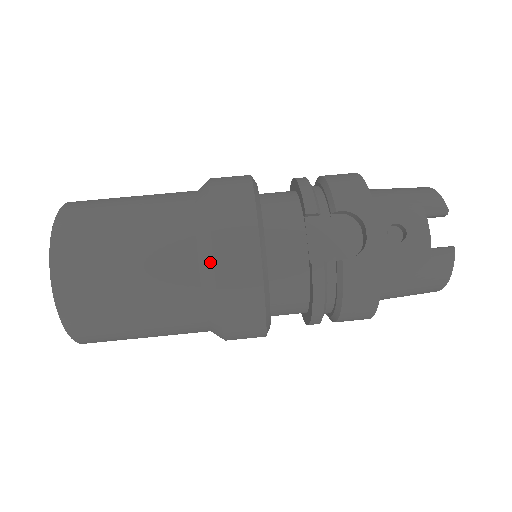
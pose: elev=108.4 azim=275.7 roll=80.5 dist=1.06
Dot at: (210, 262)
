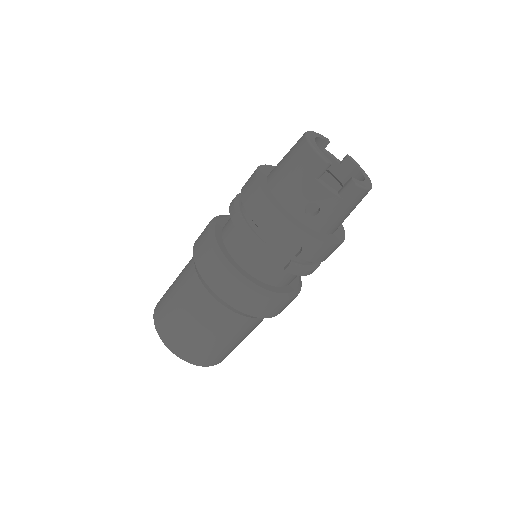
Dot at: (240, 312)
